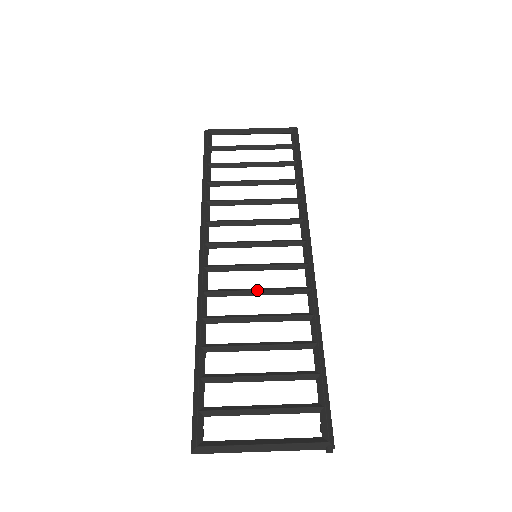
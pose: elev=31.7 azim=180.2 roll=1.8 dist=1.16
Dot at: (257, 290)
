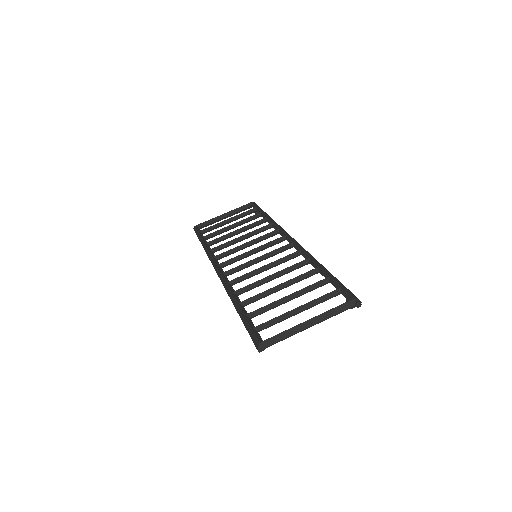
Dot at: (264, 266)
